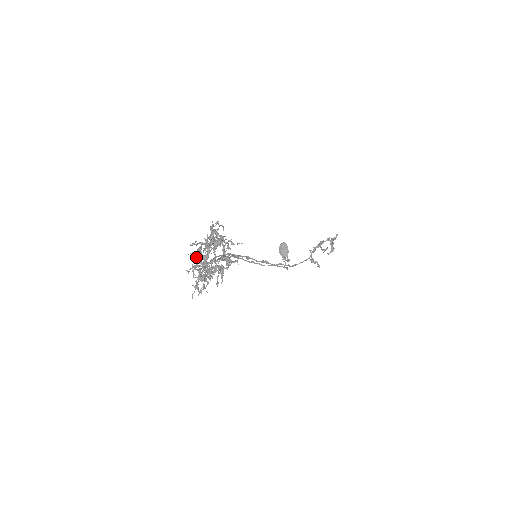
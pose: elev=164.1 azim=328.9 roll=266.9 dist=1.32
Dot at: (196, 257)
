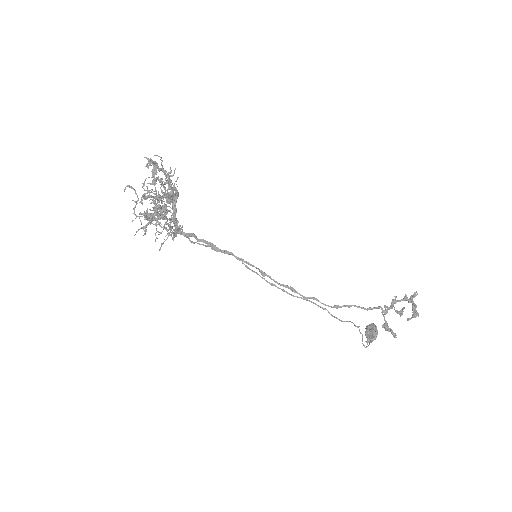
Dot at: occluded
